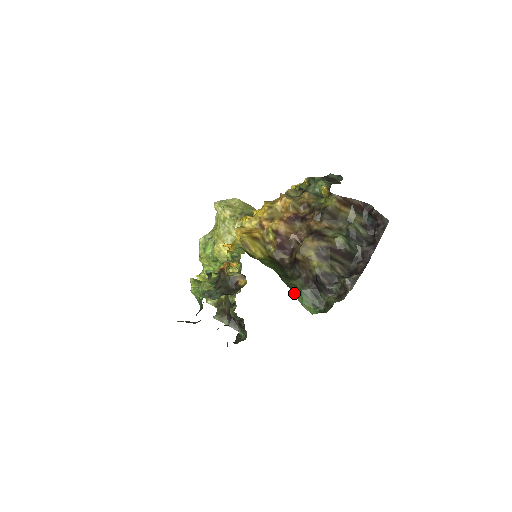
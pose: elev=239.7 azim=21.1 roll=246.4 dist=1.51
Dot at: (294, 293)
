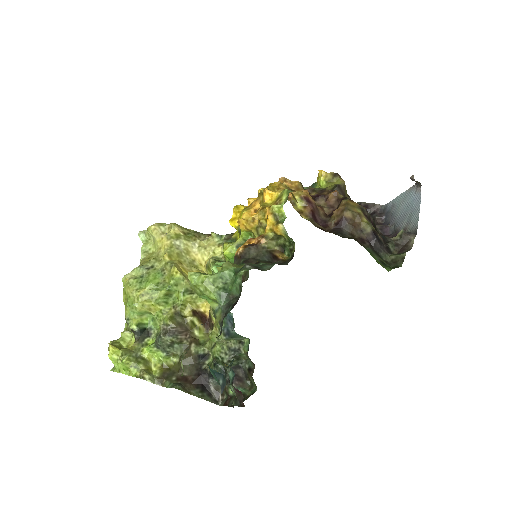
Dot at: occluded
